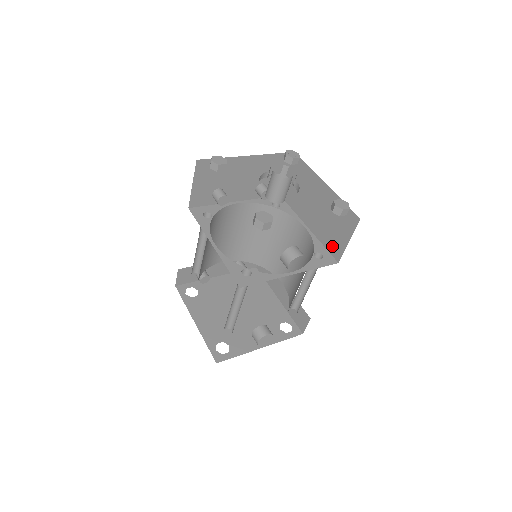
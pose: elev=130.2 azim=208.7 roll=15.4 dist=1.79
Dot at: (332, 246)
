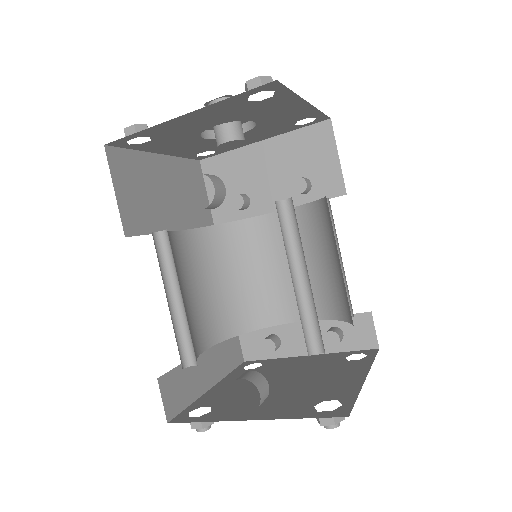
Dot at: occluded
